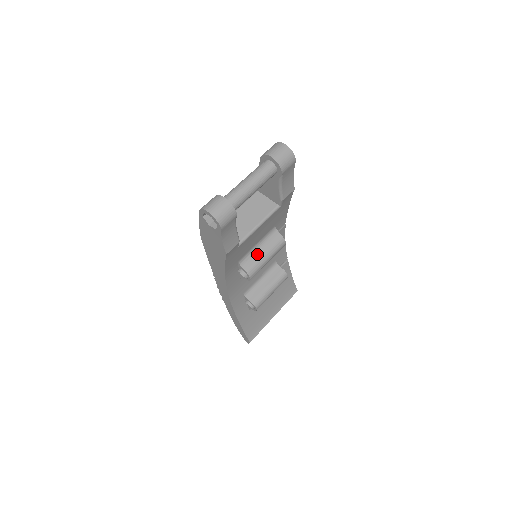
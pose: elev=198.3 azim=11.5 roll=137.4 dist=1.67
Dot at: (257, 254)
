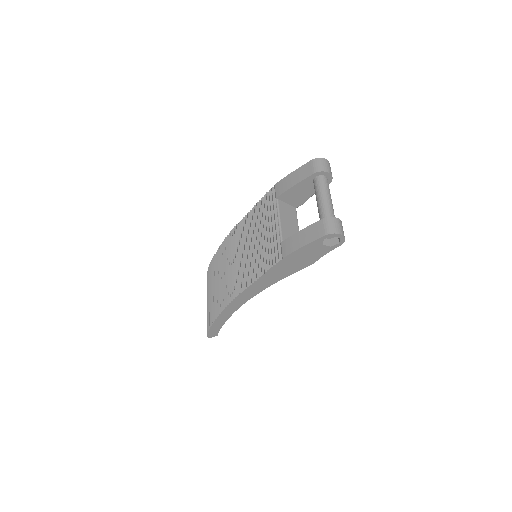
Dot at: occluded
